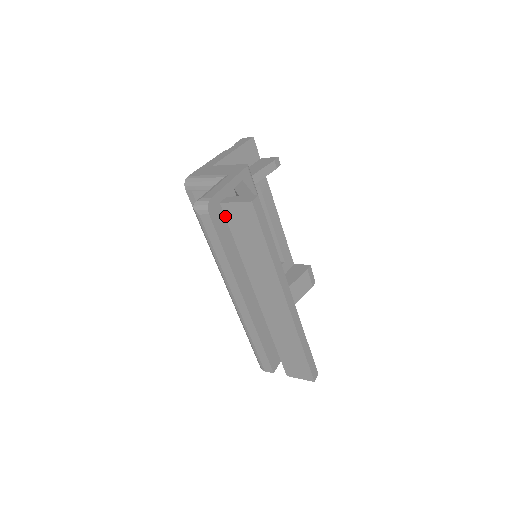
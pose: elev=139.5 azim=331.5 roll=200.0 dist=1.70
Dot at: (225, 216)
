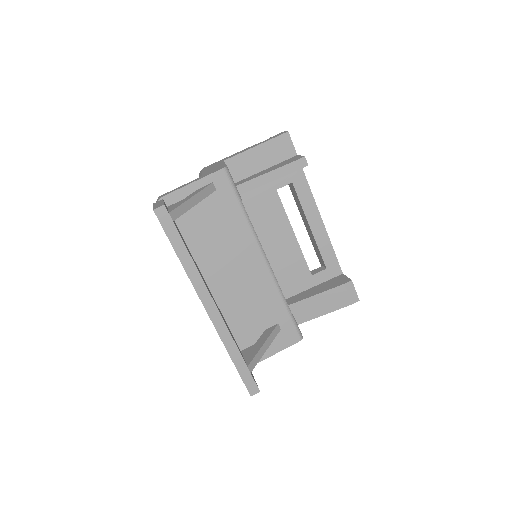
Dot at: occluded
